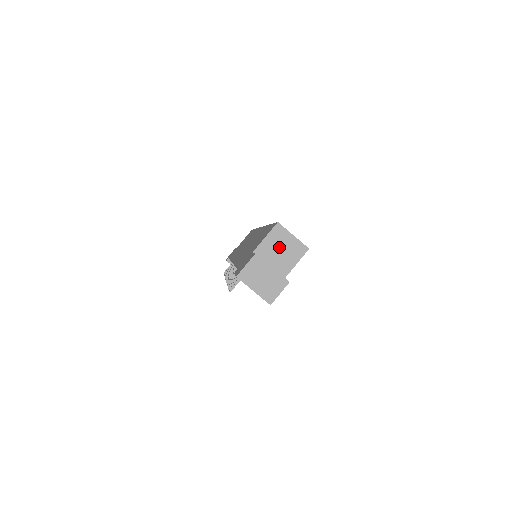
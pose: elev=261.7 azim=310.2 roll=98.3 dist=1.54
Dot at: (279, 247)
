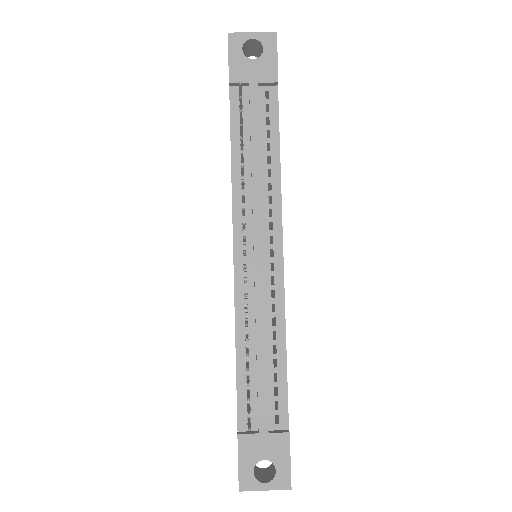
Dot at: occluded
